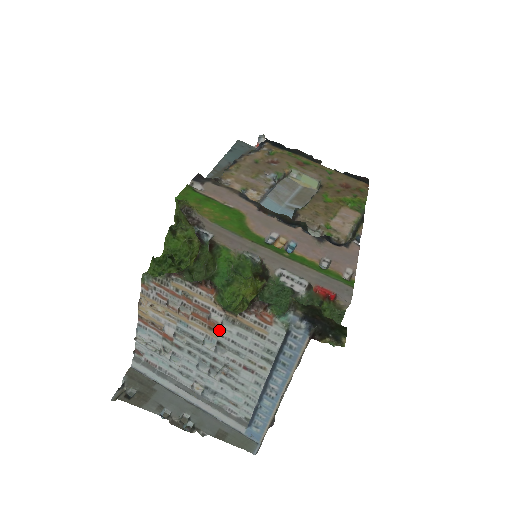
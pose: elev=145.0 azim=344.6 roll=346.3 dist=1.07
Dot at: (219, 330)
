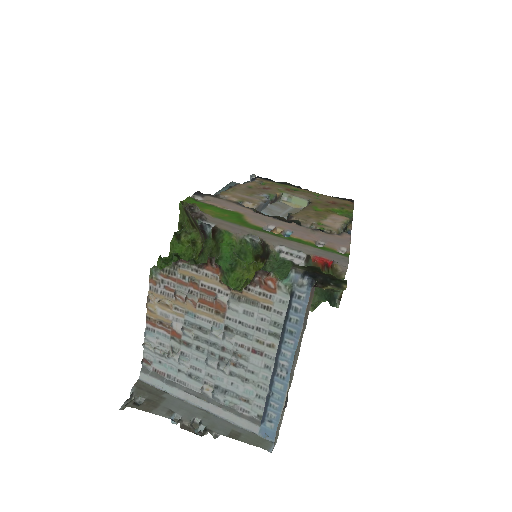
Dot at: (226, 312)
